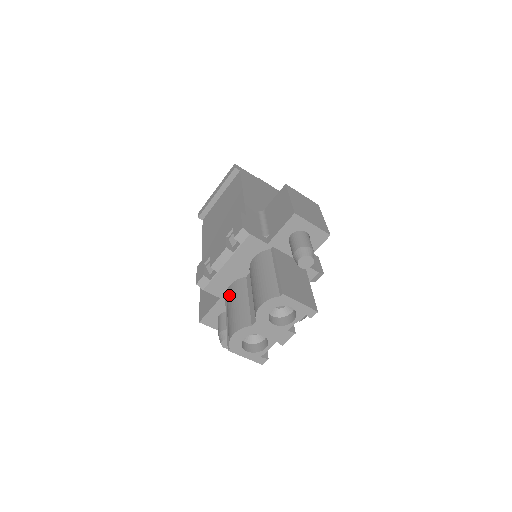
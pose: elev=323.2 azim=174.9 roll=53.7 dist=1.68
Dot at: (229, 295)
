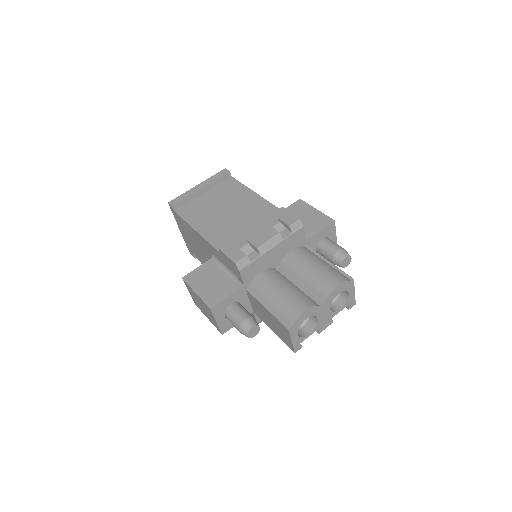
Dot at: (266, 281)
